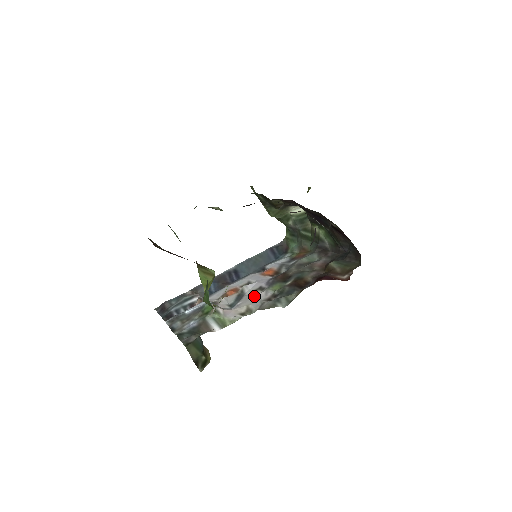
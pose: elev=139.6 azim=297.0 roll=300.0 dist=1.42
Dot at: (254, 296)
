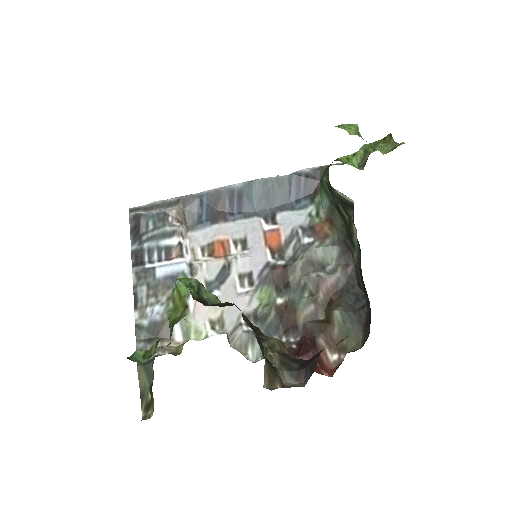
Dot at: (236, 294)
